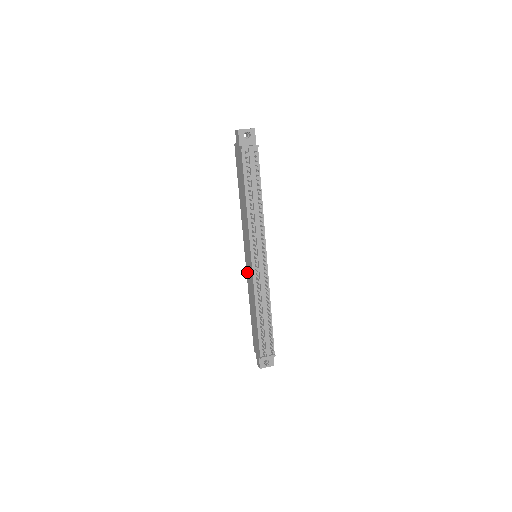
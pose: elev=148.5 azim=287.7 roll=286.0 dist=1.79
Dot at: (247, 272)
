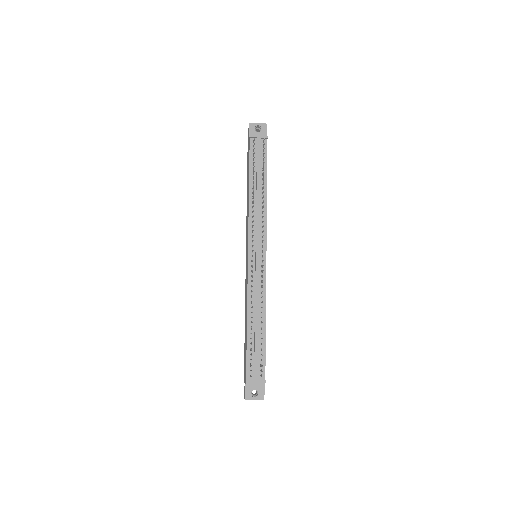
Dot at: occluded
